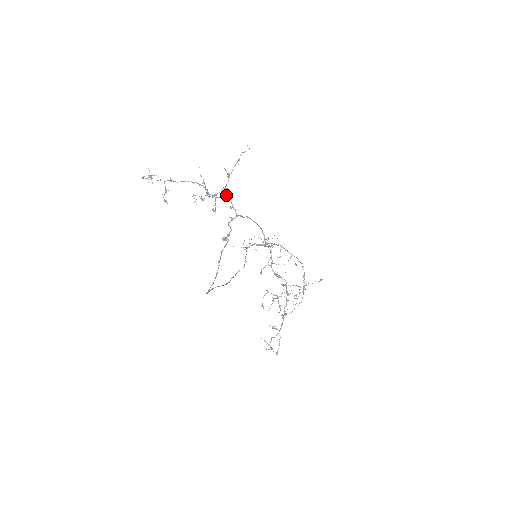
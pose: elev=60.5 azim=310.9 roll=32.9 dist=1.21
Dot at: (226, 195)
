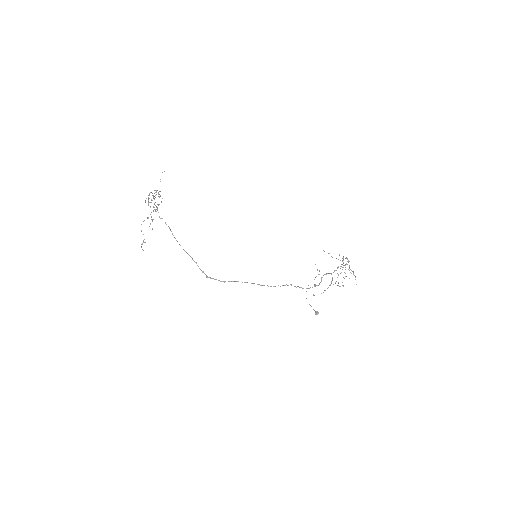
Dot at: occluded
